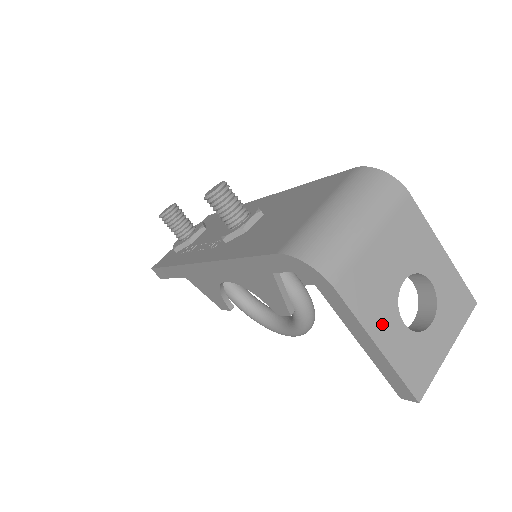
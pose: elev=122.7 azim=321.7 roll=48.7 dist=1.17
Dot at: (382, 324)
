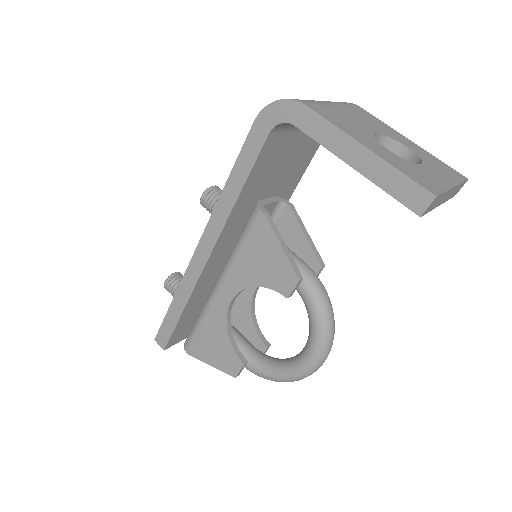
Dot at: (363, 139)
